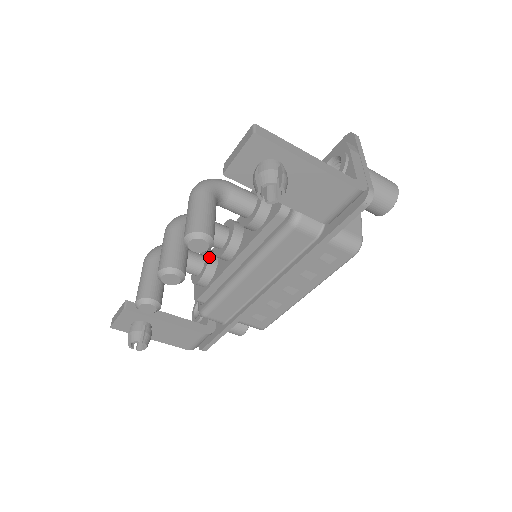
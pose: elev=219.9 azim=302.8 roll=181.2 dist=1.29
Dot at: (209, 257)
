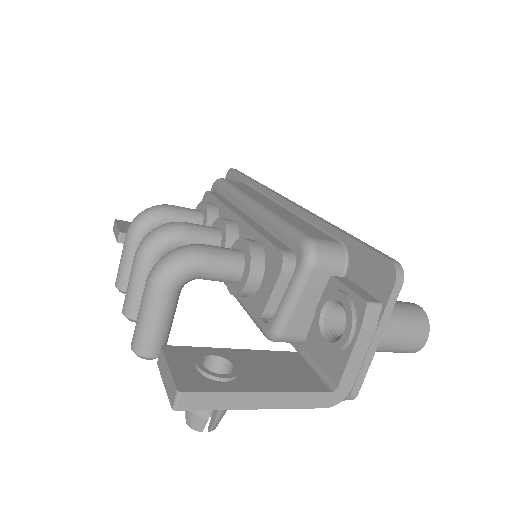
Dot at: occluded
